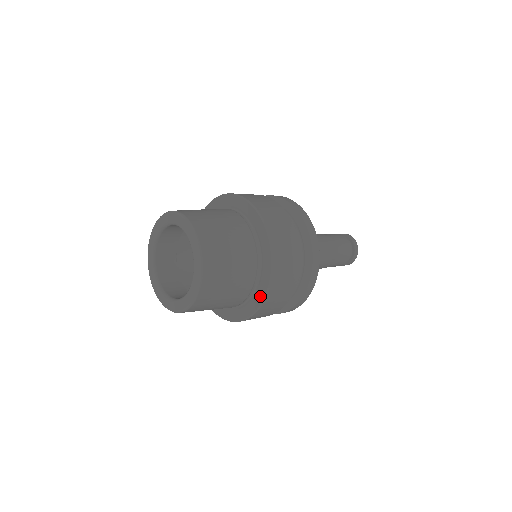
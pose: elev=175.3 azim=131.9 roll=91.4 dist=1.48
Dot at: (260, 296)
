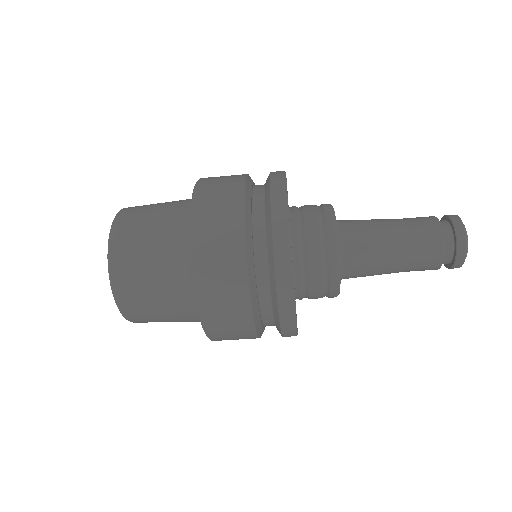
Dot at: (192, 262)
